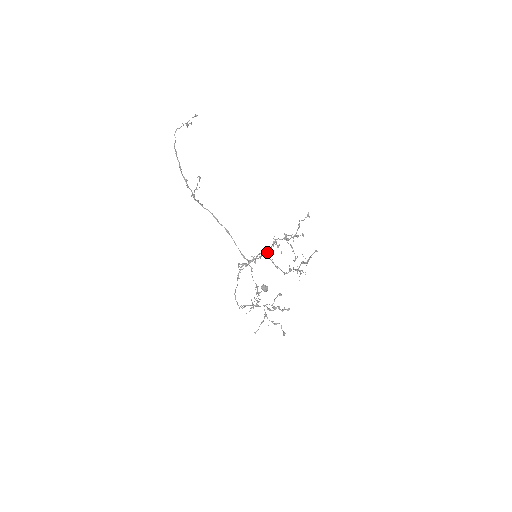
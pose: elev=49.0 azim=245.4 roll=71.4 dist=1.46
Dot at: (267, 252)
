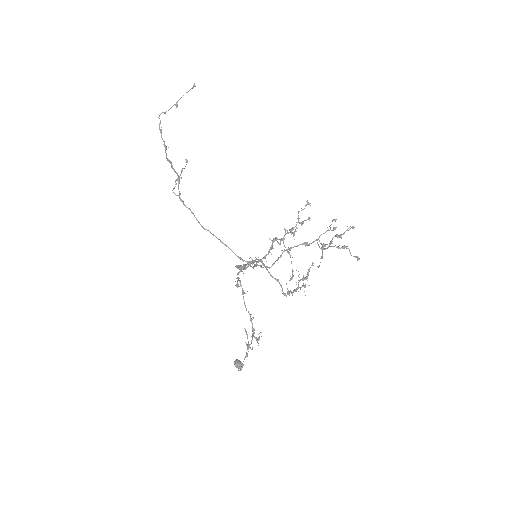
Dot at: (267, 254)
